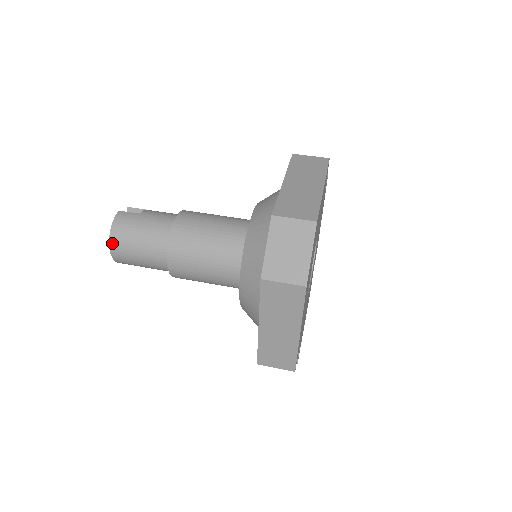
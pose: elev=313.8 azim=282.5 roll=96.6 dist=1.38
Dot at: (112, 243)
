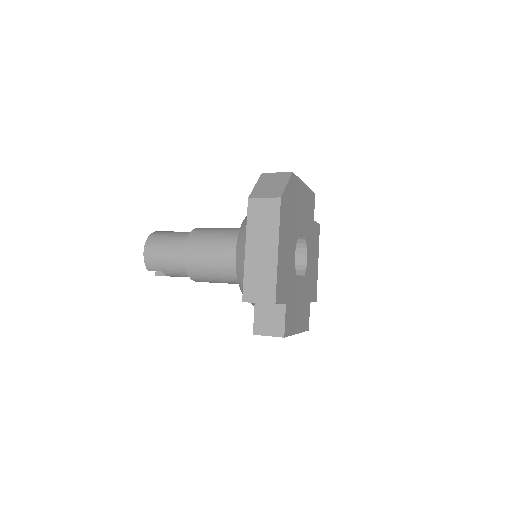
Dot at: (147, 243)
